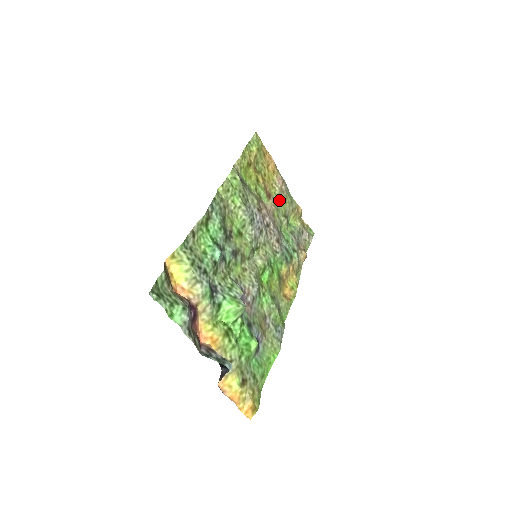
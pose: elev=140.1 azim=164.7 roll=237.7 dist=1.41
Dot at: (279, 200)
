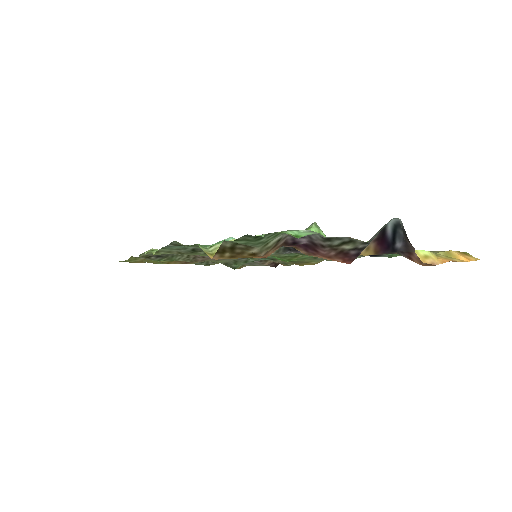
Dot at: occluded
